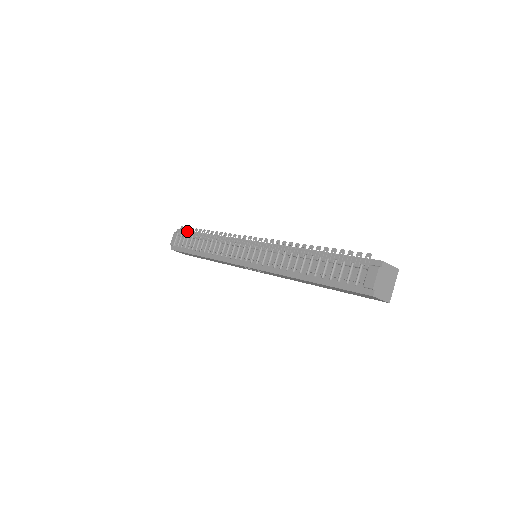
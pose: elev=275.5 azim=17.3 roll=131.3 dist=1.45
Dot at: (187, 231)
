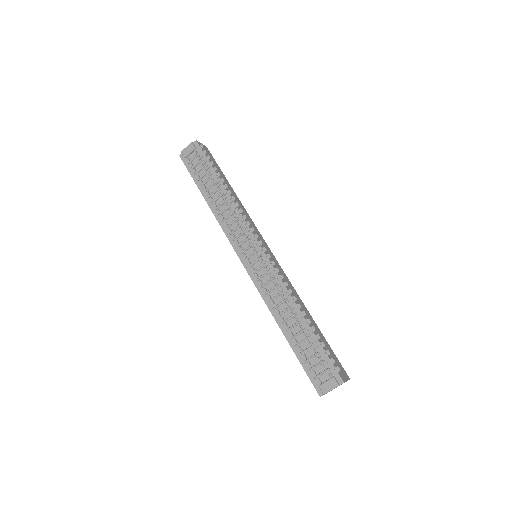
Dot at: (205, 158)
